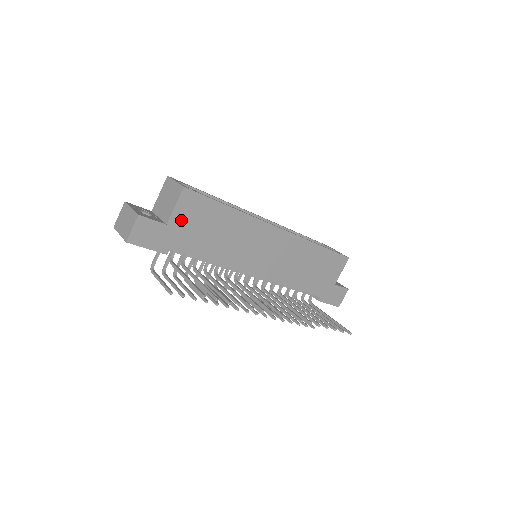
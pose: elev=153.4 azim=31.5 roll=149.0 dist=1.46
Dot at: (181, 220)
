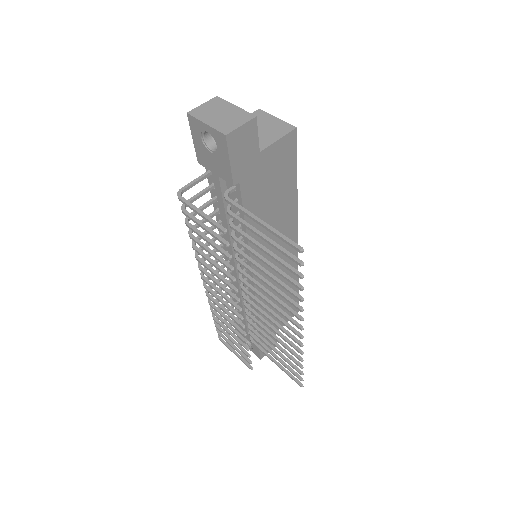
Dot at: (269, 159)
